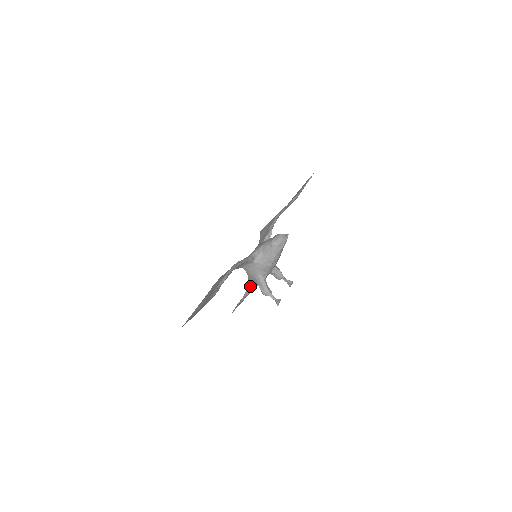
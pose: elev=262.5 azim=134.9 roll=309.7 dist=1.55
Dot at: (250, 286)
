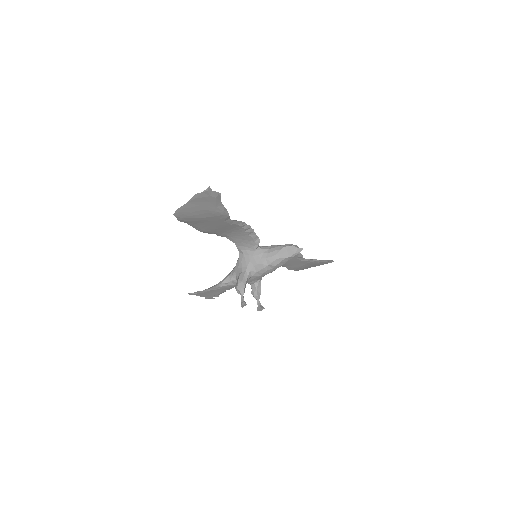
Dot at: (228, 278)
